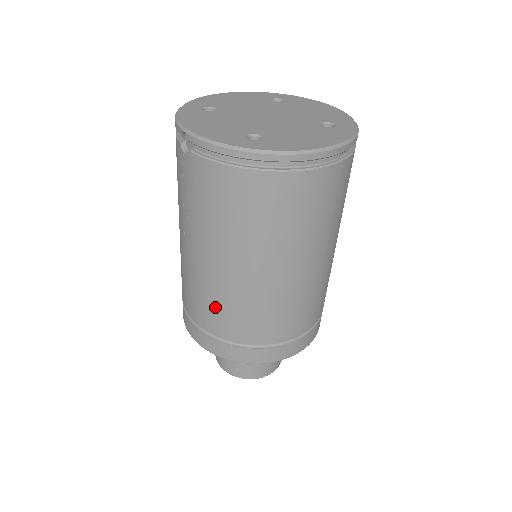
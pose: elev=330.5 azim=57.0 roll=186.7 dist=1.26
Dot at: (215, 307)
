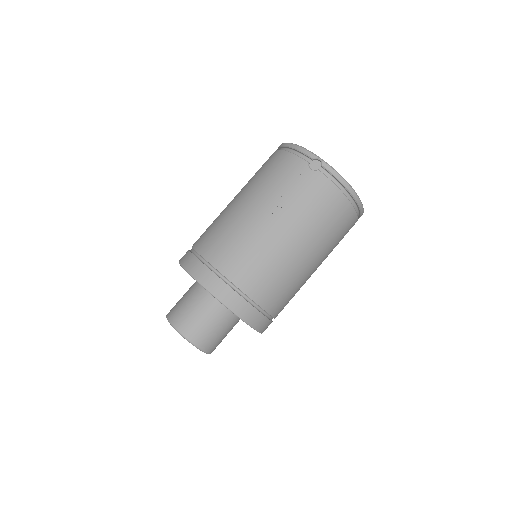
Dot at: (263, 270)
